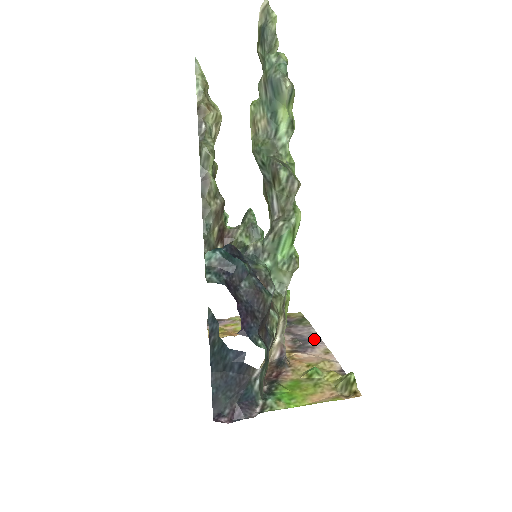
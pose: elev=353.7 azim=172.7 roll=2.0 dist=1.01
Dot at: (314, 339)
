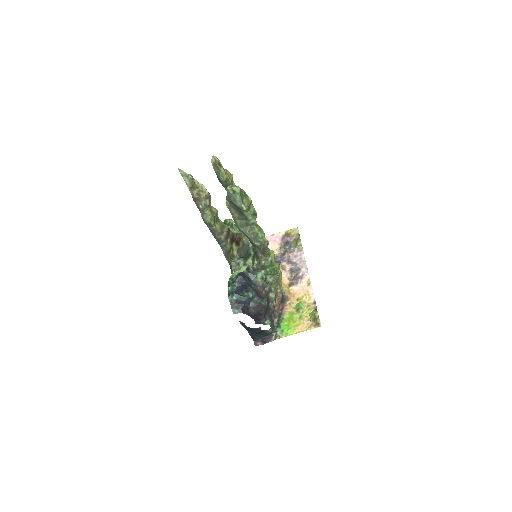
Dot at: (303, 268)
